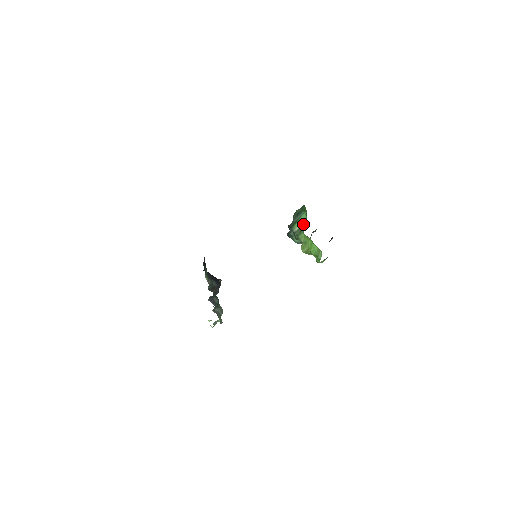
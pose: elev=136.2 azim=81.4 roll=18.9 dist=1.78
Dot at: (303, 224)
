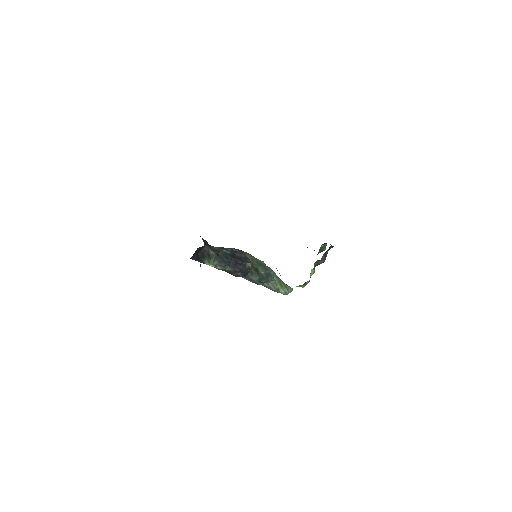
Dot at: occluded
